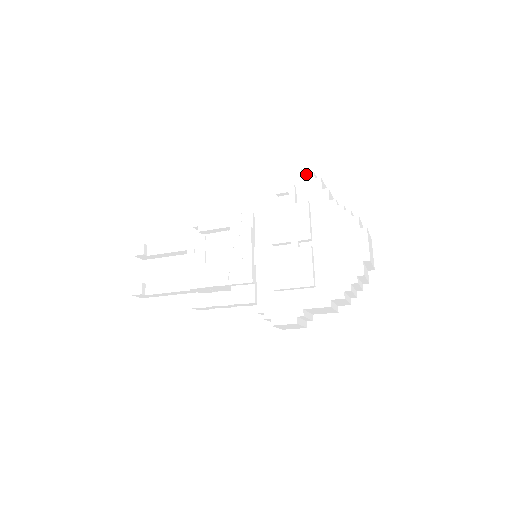
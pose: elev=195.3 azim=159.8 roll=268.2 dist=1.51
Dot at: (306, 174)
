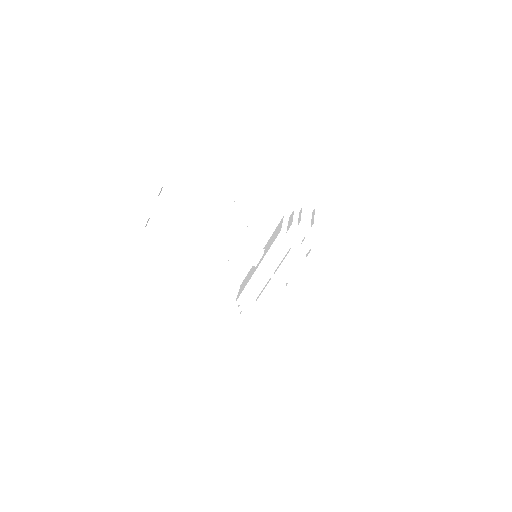
Dot at: (335, 241)
